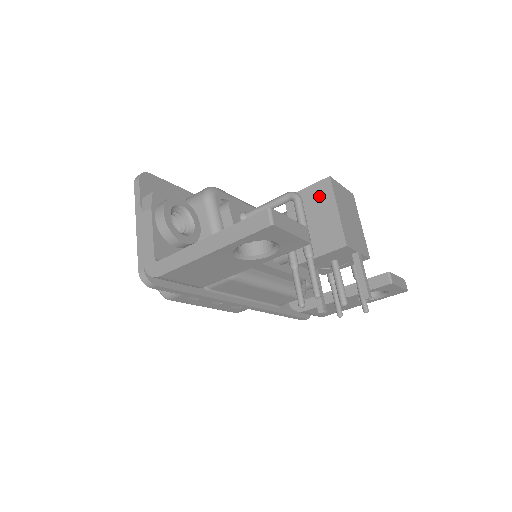
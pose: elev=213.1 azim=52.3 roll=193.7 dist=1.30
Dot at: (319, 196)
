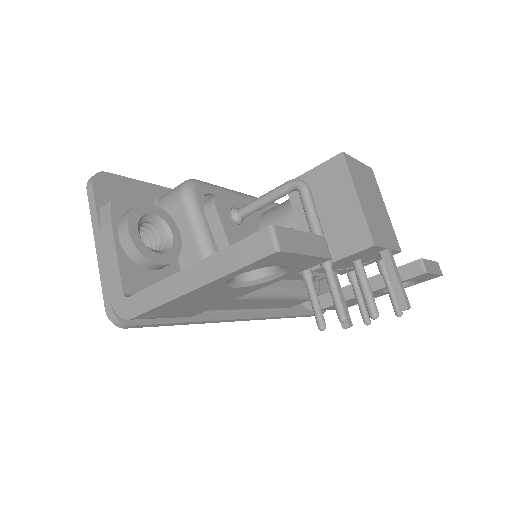
Dot at: (331, 179)
